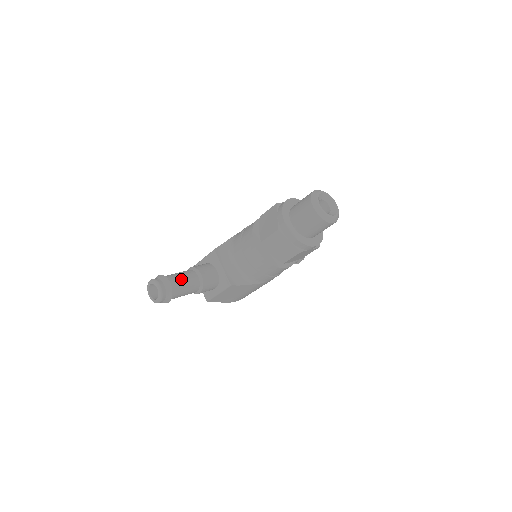
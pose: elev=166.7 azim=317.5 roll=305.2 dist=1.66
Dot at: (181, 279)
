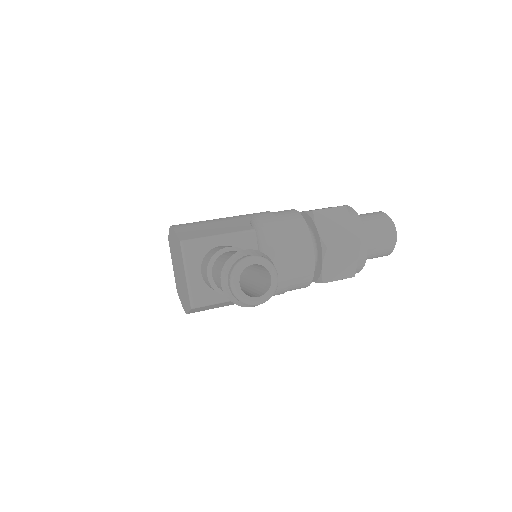
Dot at: occluded
